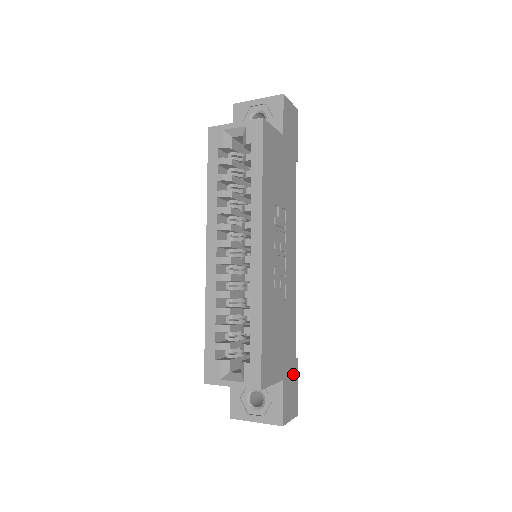
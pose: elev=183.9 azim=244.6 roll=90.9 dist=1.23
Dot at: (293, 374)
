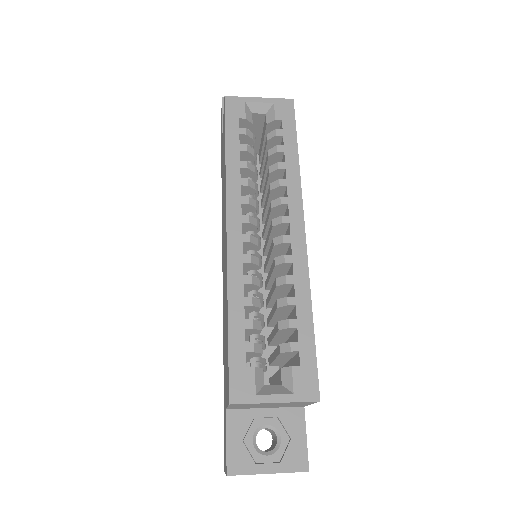
Dot at: occluded
